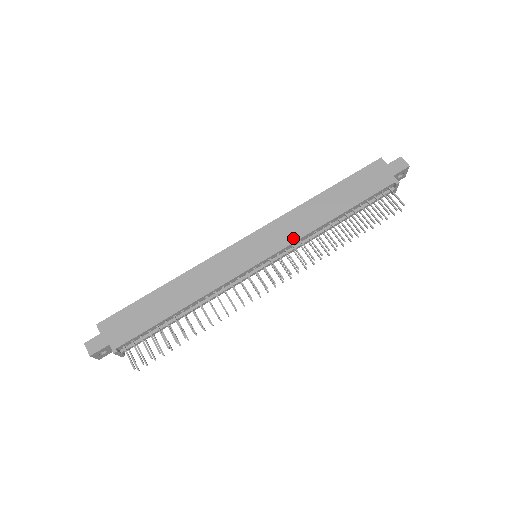
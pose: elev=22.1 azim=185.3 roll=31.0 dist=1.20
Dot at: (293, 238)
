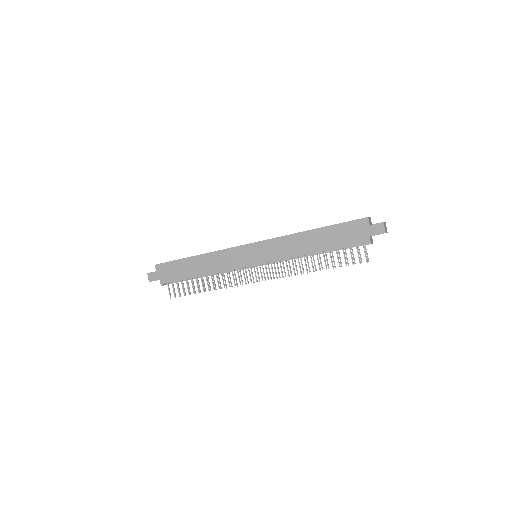
Dot at: (280, 257)
